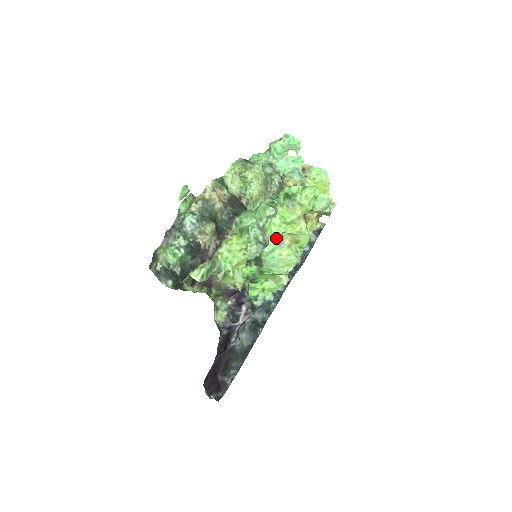
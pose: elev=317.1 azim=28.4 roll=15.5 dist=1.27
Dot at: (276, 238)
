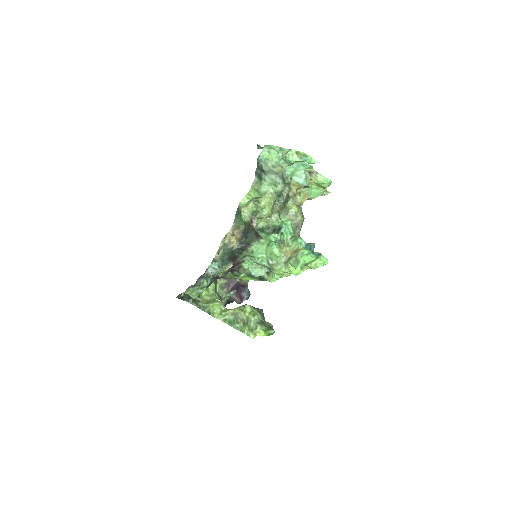
Dot at: (281, 274)
